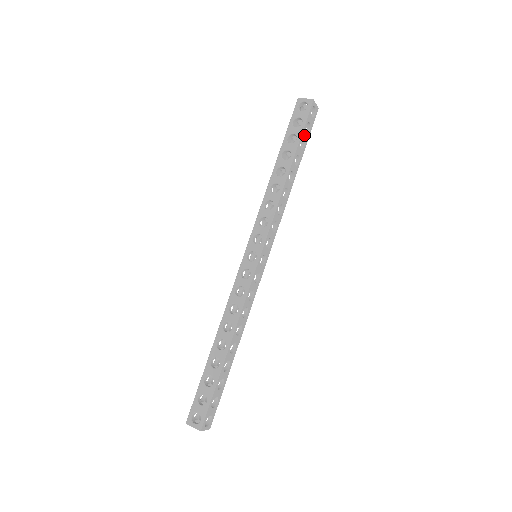
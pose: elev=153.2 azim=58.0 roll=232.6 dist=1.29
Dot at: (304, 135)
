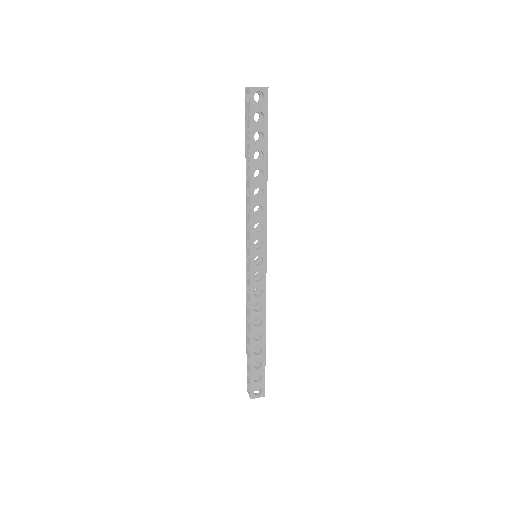
Dot at: (266, 128)
